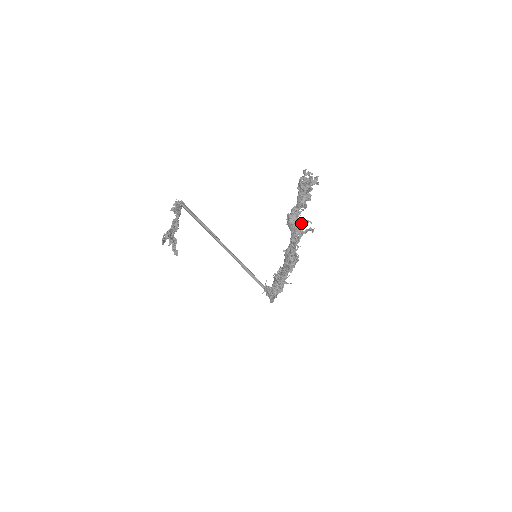
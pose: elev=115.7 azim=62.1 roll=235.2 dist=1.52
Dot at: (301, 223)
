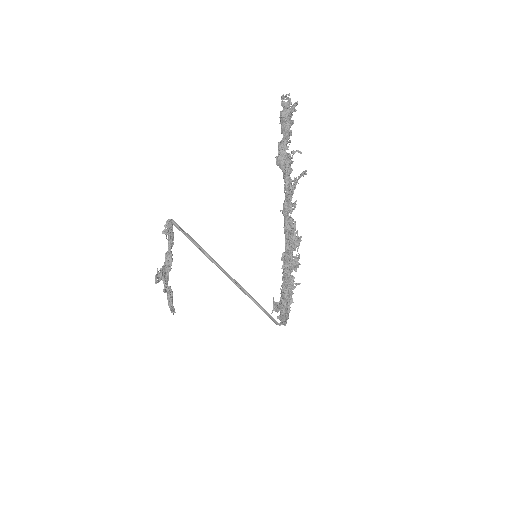
Dot at: (290, 154)
